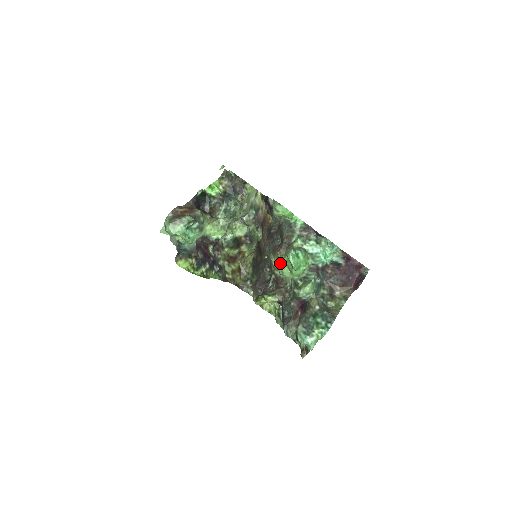
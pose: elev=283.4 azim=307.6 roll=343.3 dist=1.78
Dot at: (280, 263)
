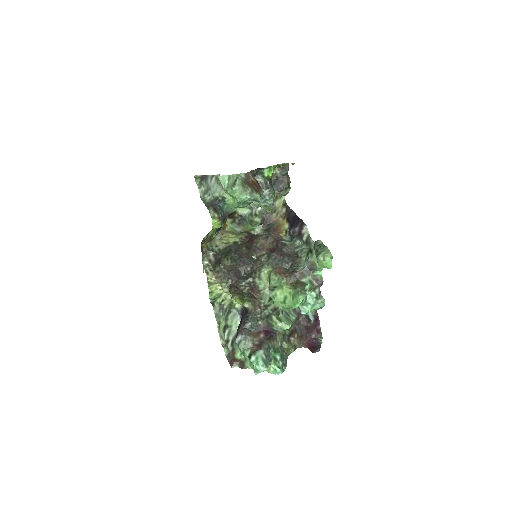
Dot at: (281, 288)
